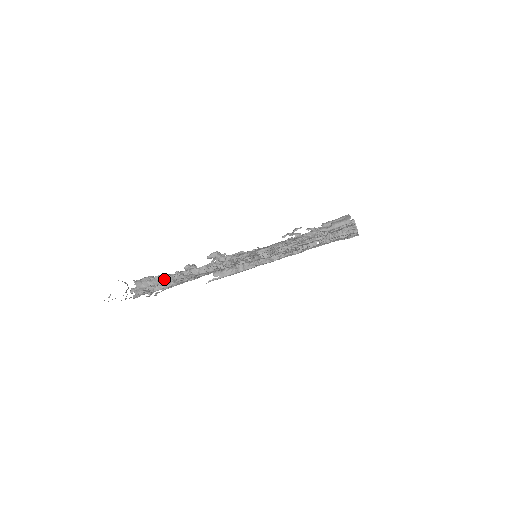
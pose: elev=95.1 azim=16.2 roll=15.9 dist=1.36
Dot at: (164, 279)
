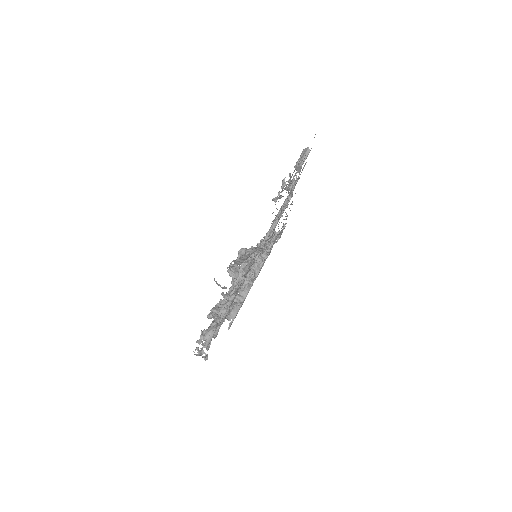
Dot at: (244, 257)
